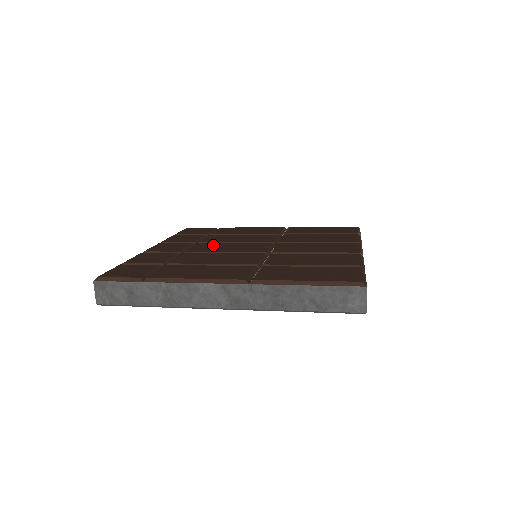
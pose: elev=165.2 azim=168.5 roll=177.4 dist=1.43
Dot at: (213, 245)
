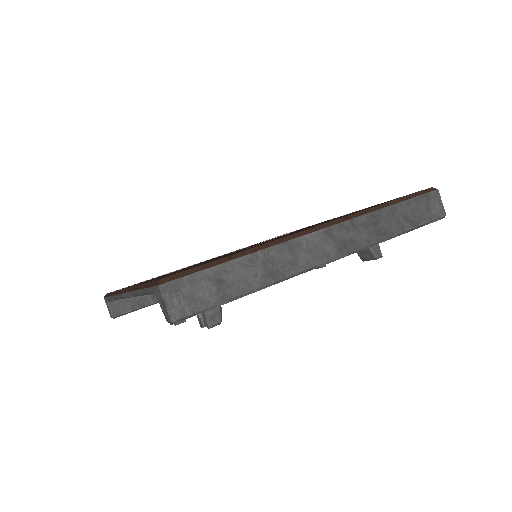
Dot at: occluded
